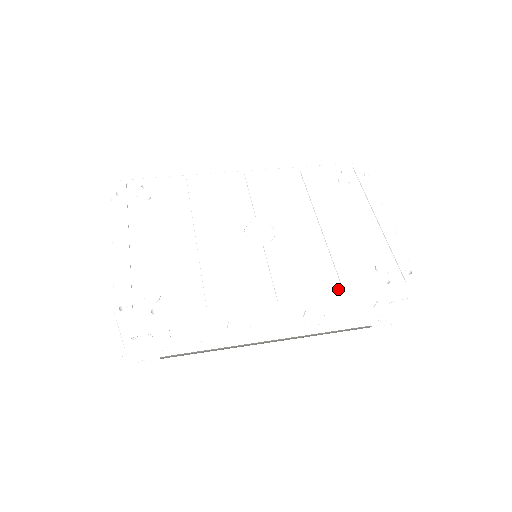
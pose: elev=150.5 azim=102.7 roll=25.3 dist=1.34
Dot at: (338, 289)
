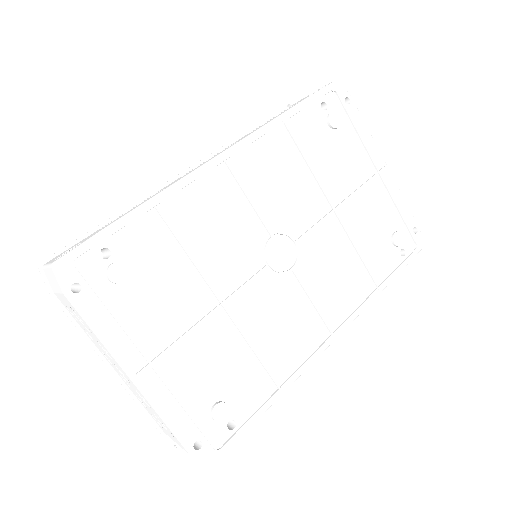
Dot at: (372, 286)
